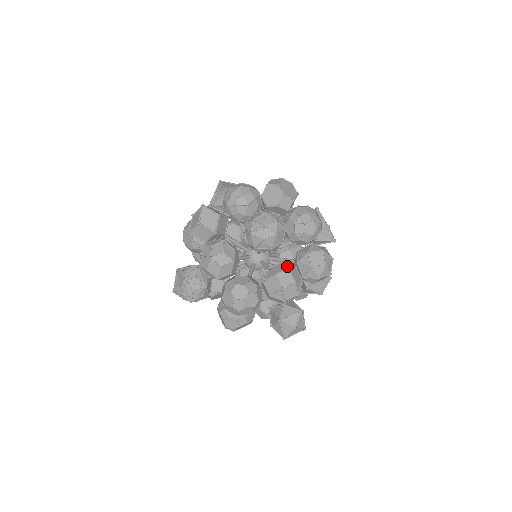
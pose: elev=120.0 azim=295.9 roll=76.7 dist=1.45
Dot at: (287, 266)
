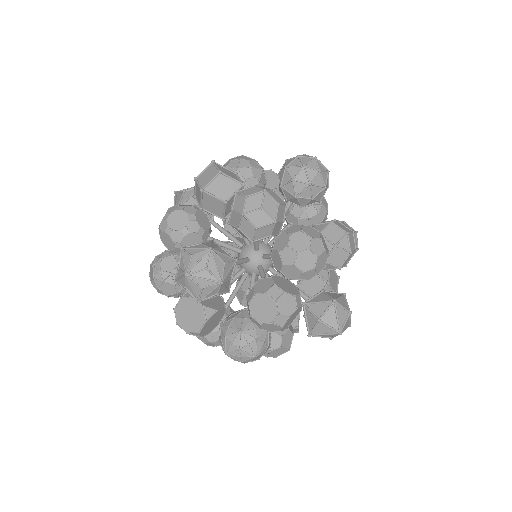
Dot at: occluded
